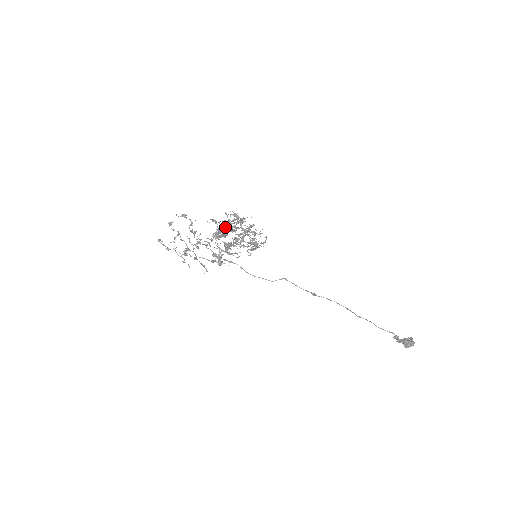
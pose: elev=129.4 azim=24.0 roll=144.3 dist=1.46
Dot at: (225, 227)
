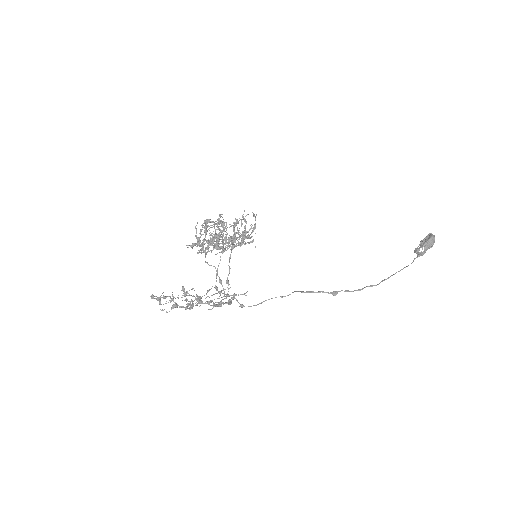
Dot at: occluded
